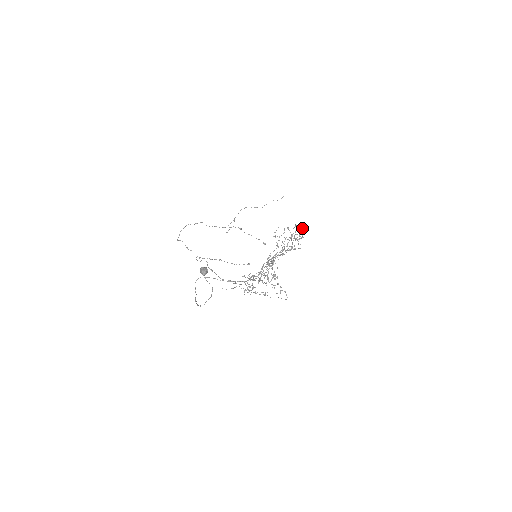
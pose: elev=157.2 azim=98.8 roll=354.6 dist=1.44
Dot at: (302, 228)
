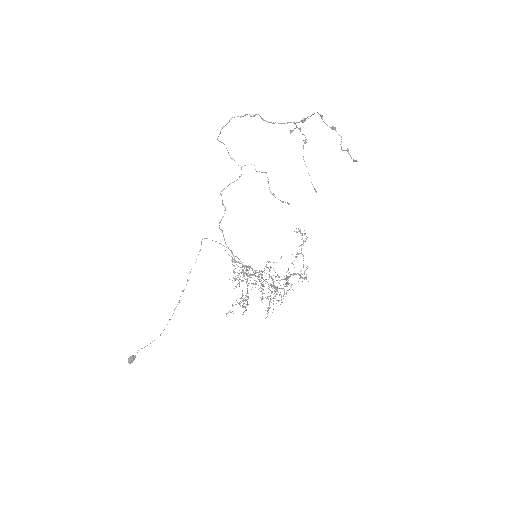
Dot at: (267, 314)
